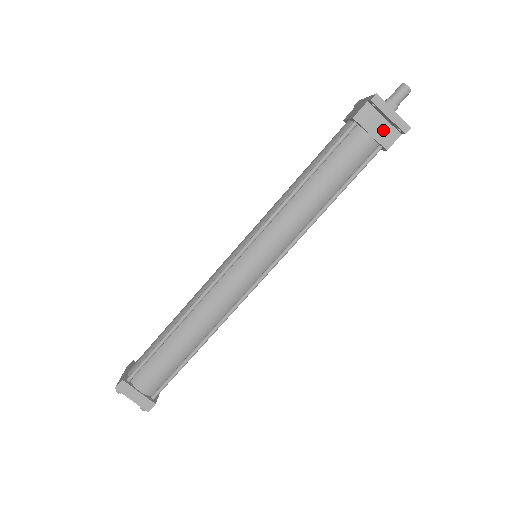
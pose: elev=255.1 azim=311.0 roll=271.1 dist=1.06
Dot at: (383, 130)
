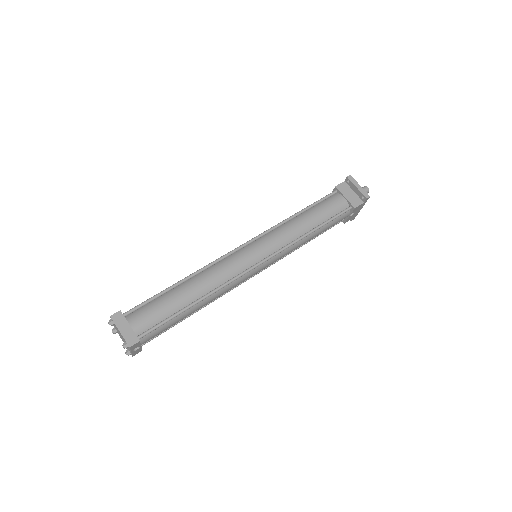
Dot at: (353, 197)
